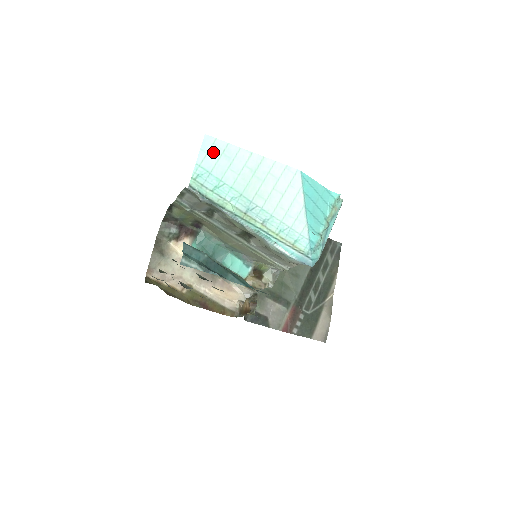
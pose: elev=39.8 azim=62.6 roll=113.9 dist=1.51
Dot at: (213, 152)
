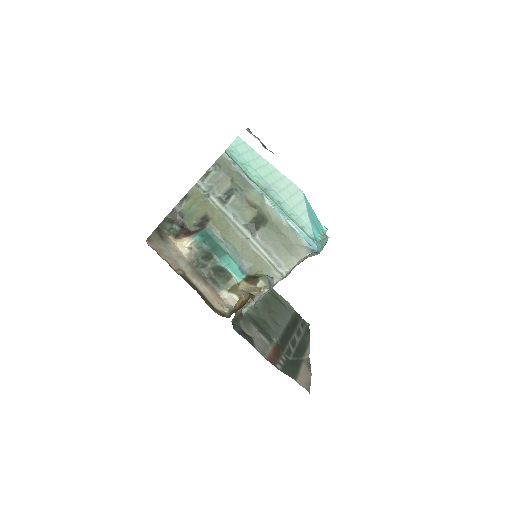
Dot at: (243, 147)
